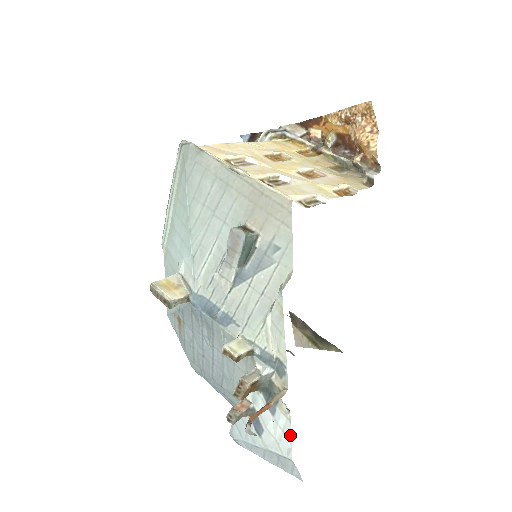
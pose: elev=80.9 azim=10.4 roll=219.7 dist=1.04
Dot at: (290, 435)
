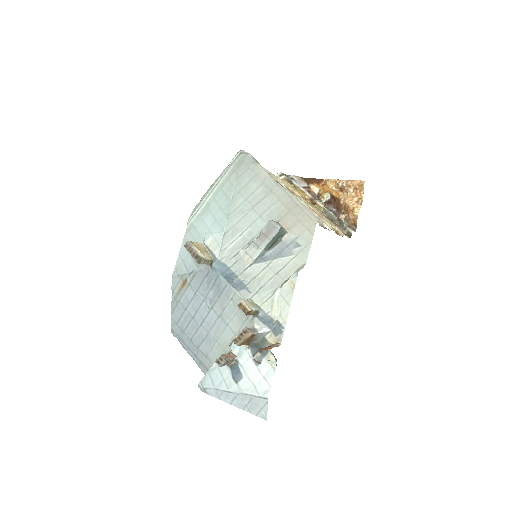
Dot at: (271, 379)
